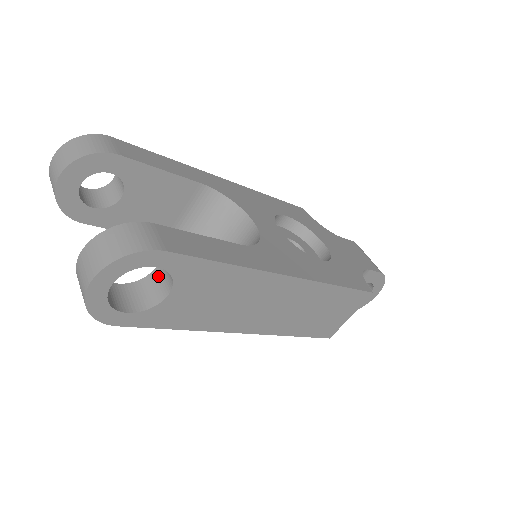
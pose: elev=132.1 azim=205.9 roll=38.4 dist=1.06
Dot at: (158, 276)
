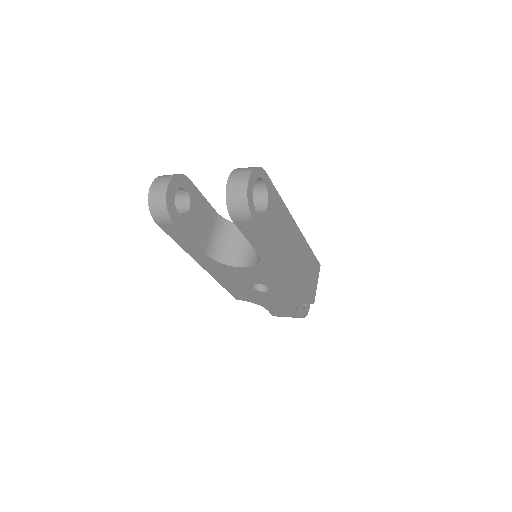
Dot at: occluded
